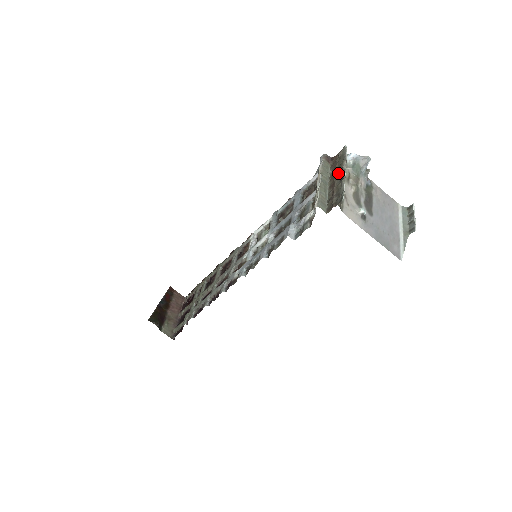
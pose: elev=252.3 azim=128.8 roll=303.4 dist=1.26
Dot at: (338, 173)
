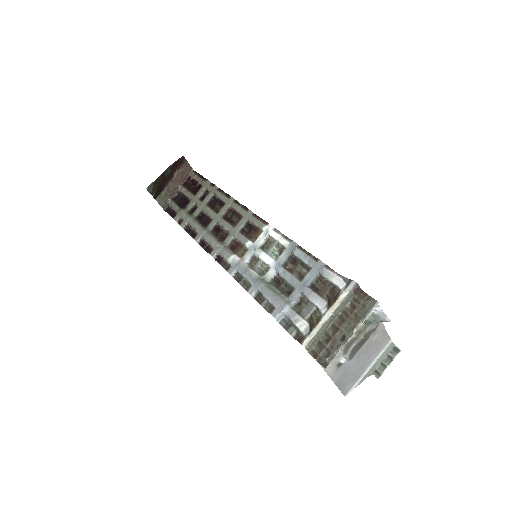
Dot at: (348, 324)
